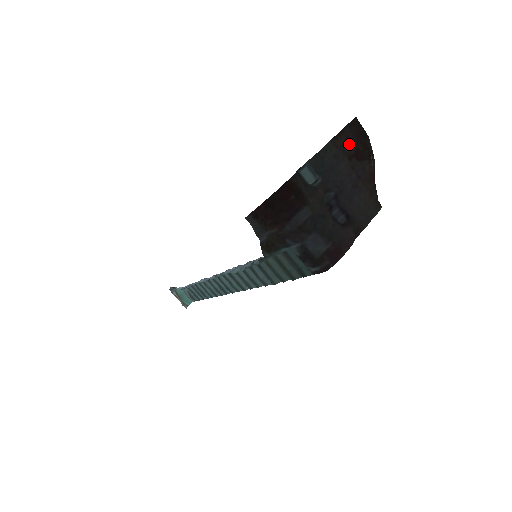
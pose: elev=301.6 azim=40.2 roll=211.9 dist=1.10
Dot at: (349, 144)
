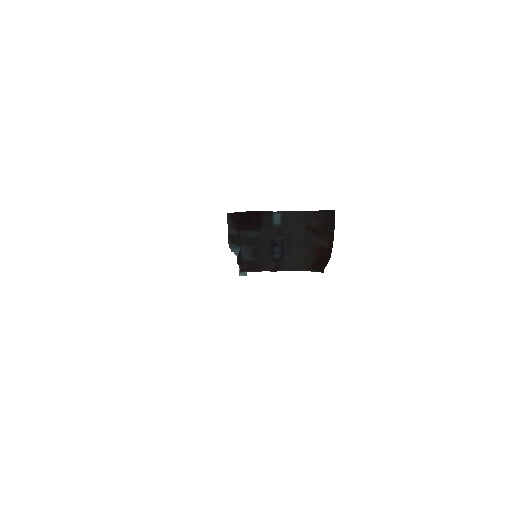
Dot at: (315, 221)
